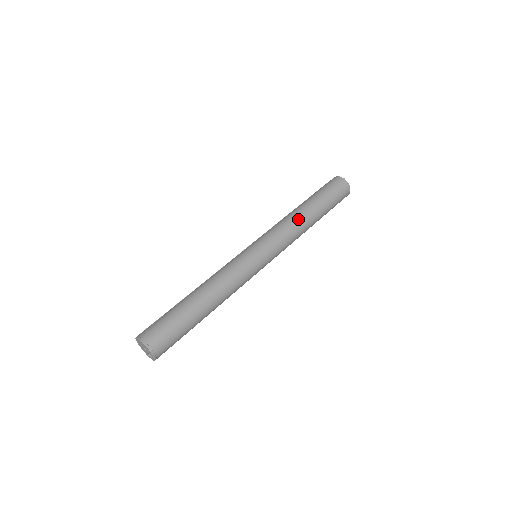
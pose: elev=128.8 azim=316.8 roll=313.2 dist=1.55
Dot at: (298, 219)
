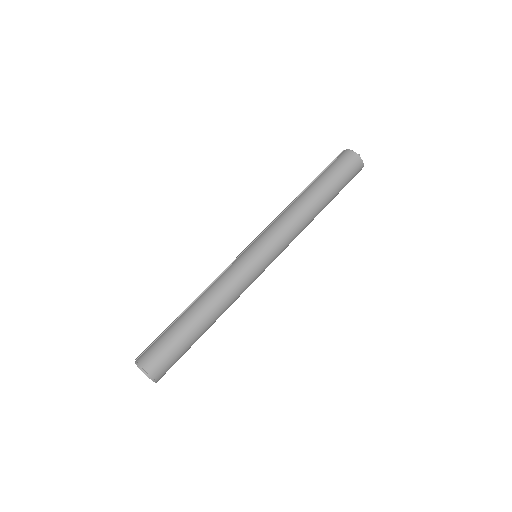
Dot at: (305, 216)
